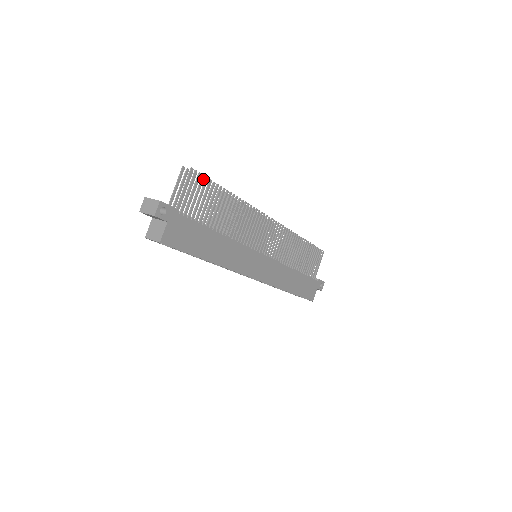
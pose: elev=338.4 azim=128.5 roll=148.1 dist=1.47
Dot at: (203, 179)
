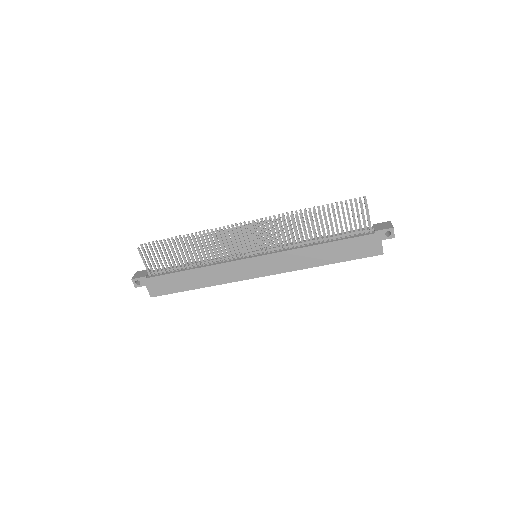
Dot at: (151, 248)
